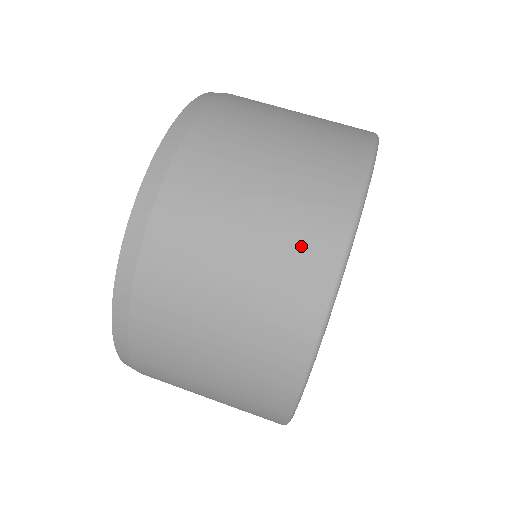
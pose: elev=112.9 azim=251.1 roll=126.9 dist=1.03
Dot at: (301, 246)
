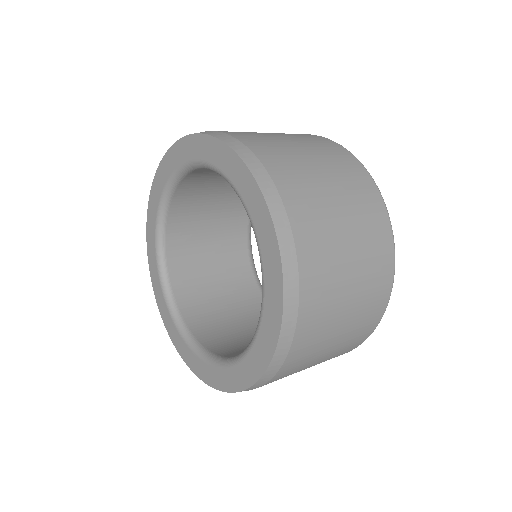
Dot at: occluded
